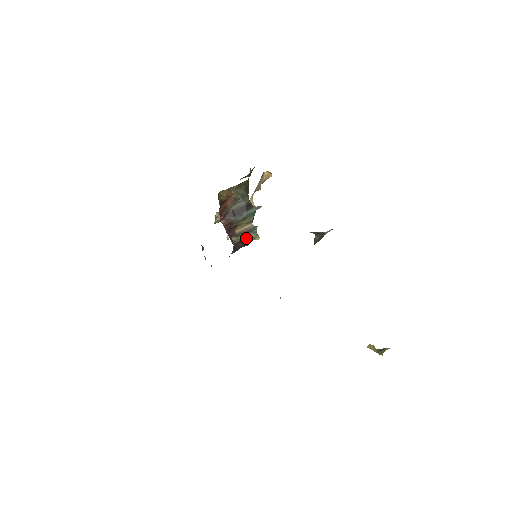
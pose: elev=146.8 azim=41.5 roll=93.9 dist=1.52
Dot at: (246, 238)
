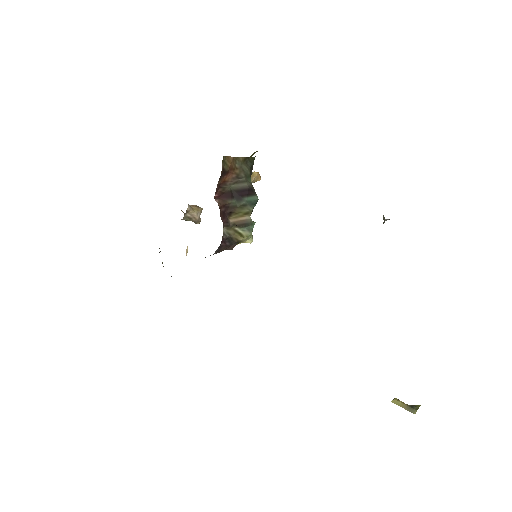
Dot at: (238, 235)
